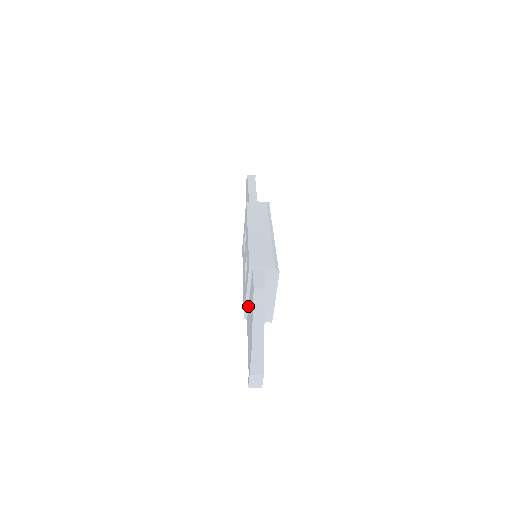
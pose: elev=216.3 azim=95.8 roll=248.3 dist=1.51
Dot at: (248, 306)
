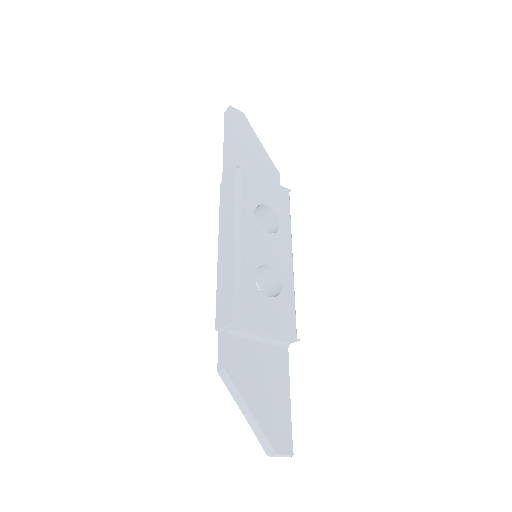
Dot at: occluded
